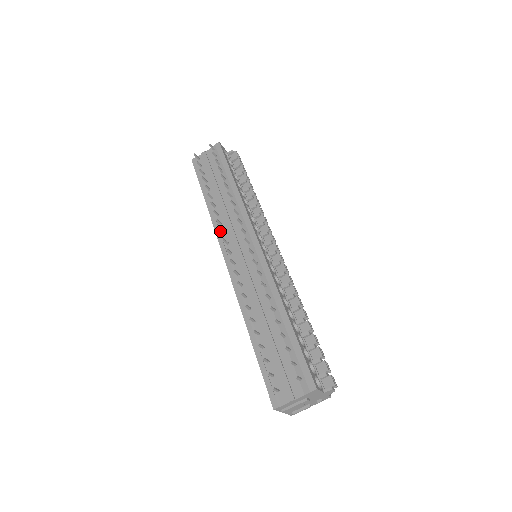
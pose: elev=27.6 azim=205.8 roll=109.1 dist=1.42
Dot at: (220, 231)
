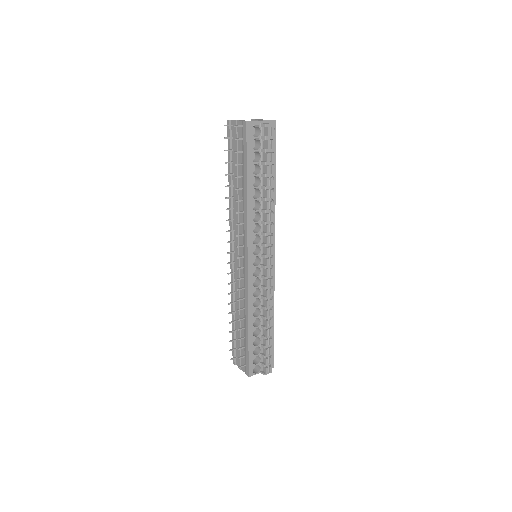
Dot at: (228, 231)
